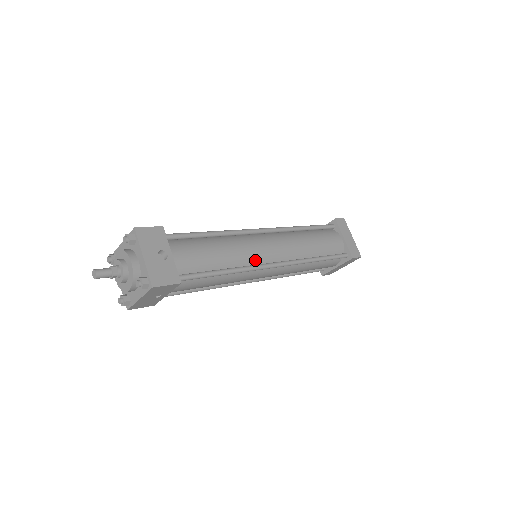
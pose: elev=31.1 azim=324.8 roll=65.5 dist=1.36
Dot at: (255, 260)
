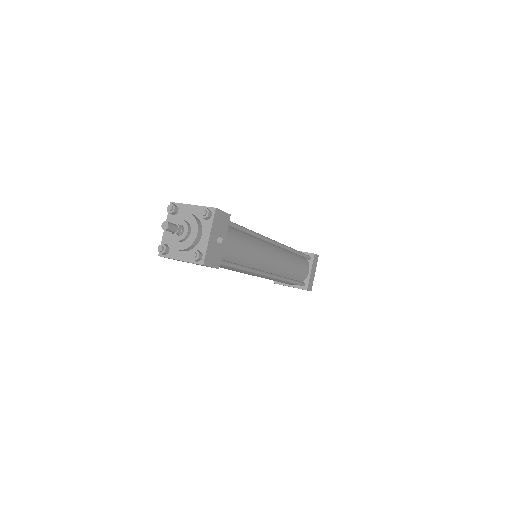
Dot at: (260, 266)
